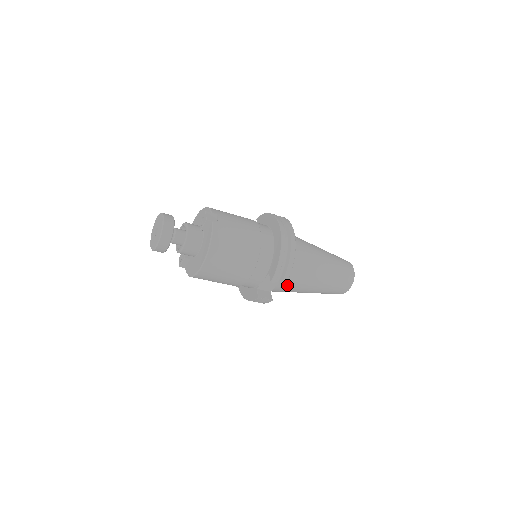
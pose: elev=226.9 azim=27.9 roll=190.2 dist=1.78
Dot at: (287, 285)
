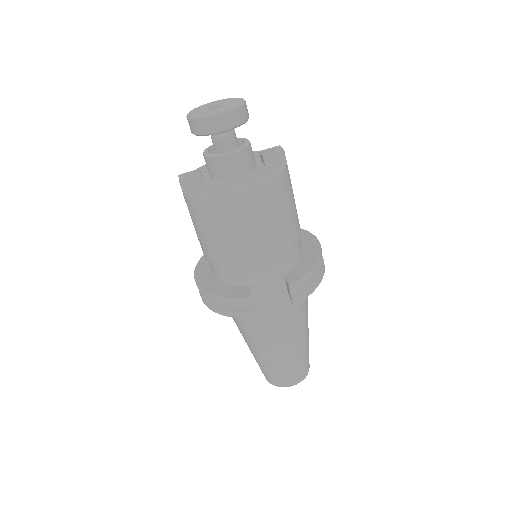
Dot at: (275, 314)
